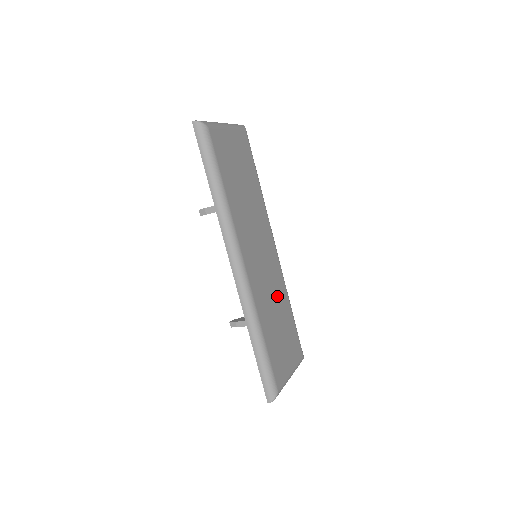
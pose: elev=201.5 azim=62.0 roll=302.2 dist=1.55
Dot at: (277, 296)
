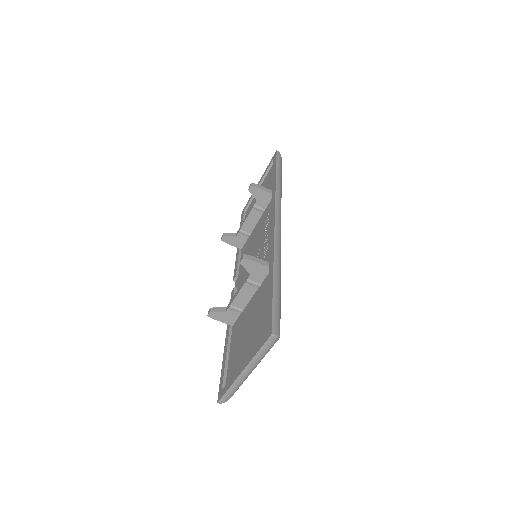
Dot at: occluded
